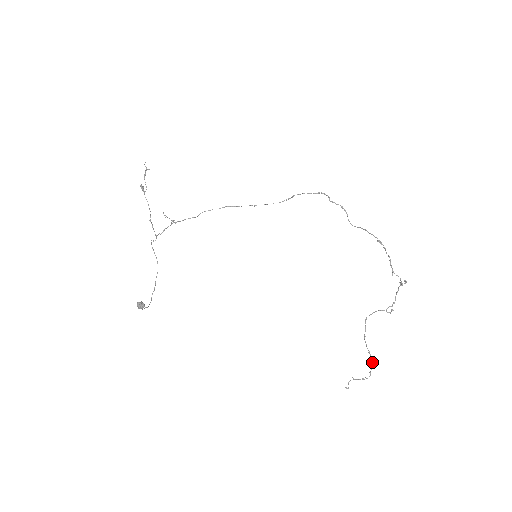
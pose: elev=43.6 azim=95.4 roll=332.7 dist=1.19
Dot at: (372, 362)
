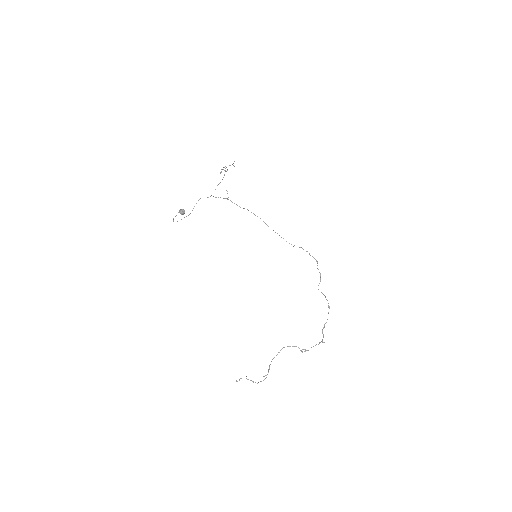
Dot at: occluded
